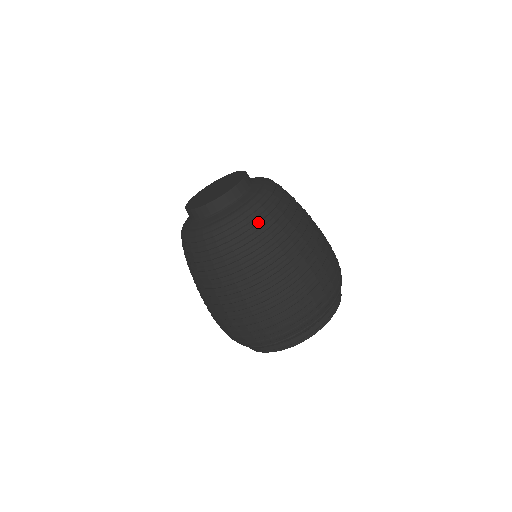
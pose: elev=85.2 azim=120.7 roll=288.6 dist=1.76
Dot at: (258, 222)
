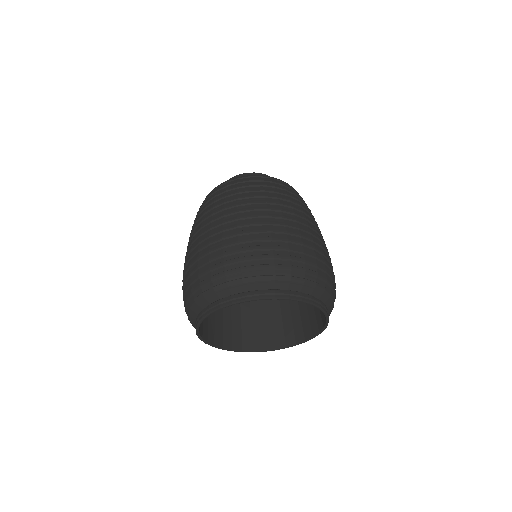
Dot at: (270, 181)
